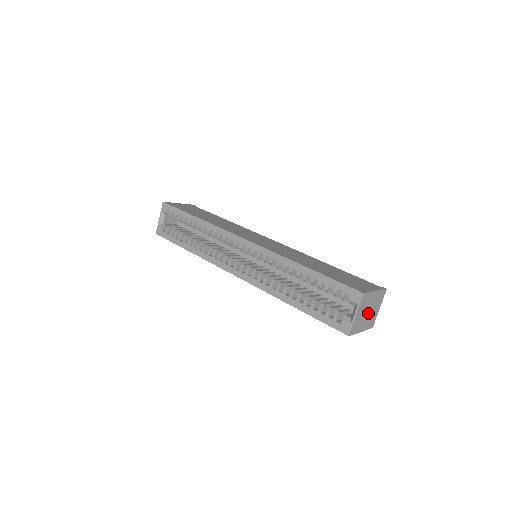
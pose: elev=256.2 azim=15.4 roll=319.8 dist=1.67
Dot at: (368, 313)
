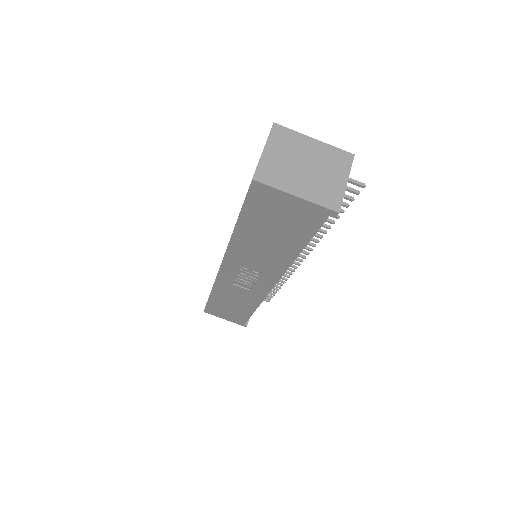
Dot at: (307, 170)
